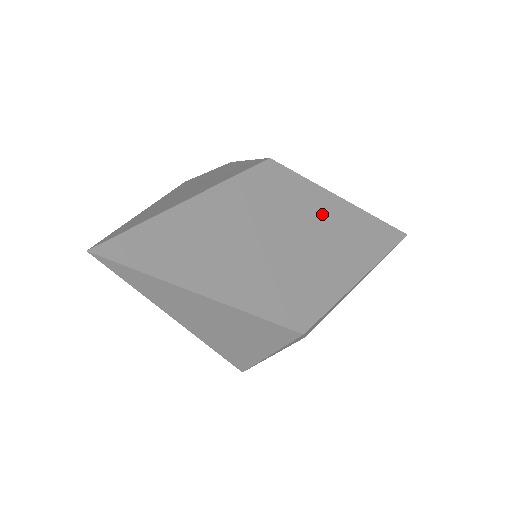
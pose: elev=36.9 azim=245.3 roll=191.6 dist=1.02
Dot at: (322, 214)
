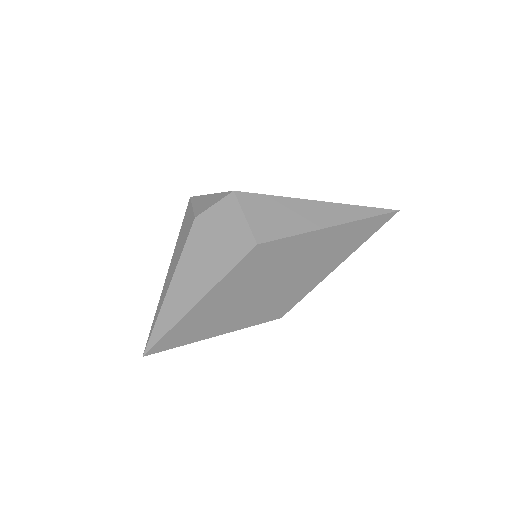
Dot at: (305, 250)
